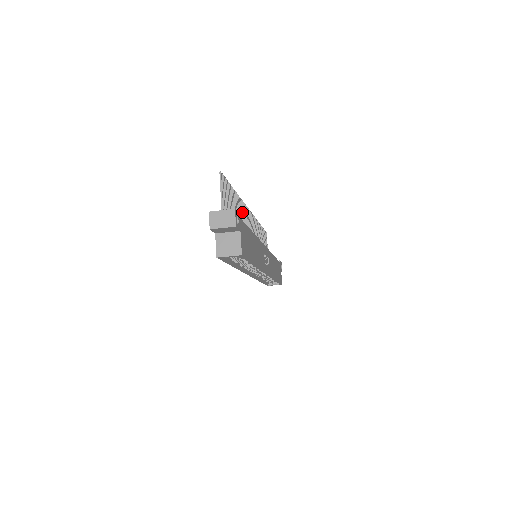
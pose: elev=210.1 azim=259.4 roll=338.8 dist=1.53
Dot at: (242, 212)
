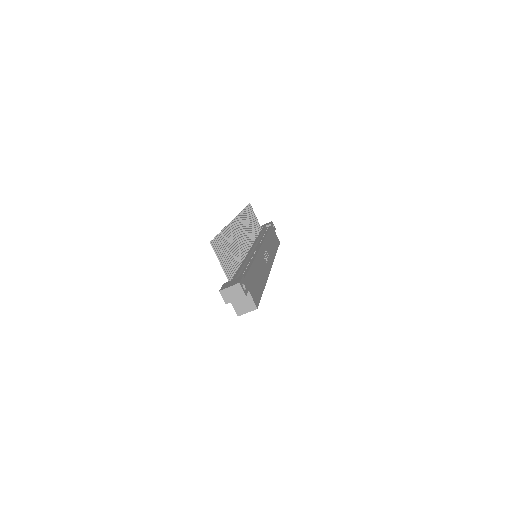
Dot at: (233, 236)
